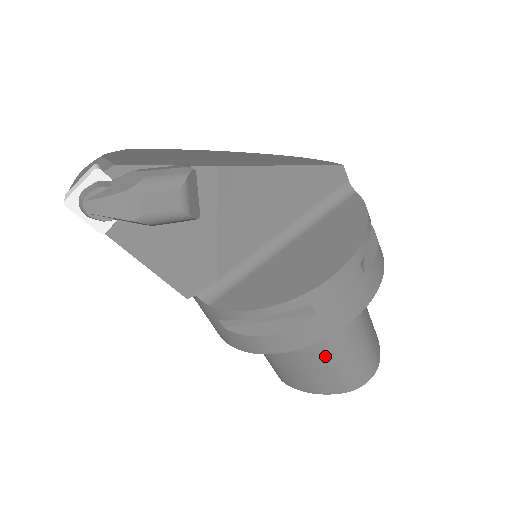
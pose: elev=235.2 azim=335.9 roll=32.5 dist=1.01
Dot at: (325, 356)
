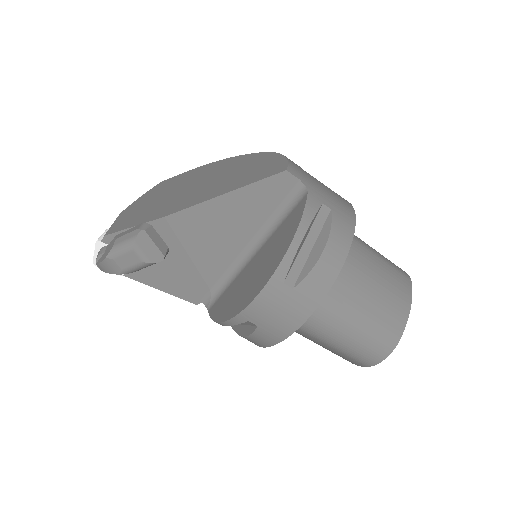
Dot at: (321, 342)
